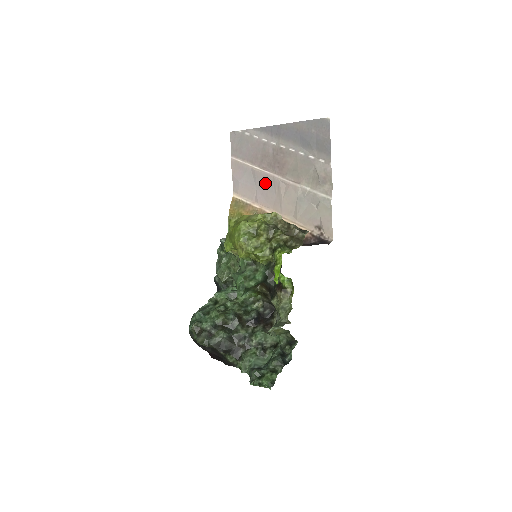
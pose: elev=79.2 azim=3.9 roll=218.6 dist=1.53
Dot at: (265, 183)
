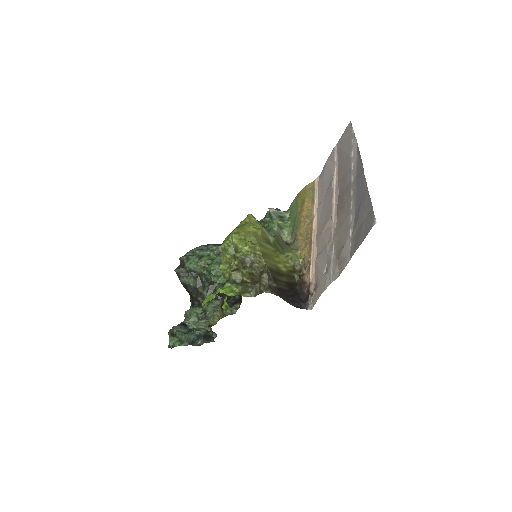
Dot at: (328, 202)
